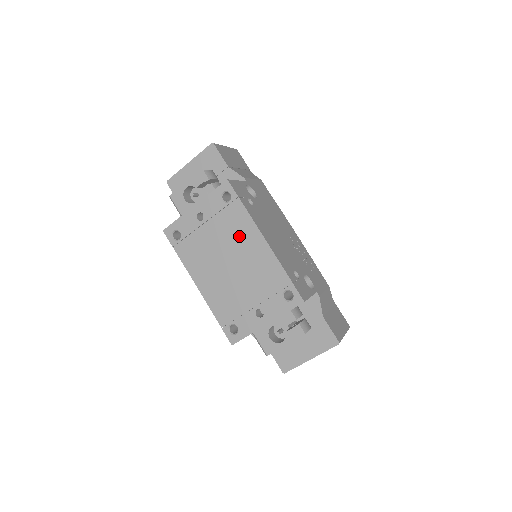
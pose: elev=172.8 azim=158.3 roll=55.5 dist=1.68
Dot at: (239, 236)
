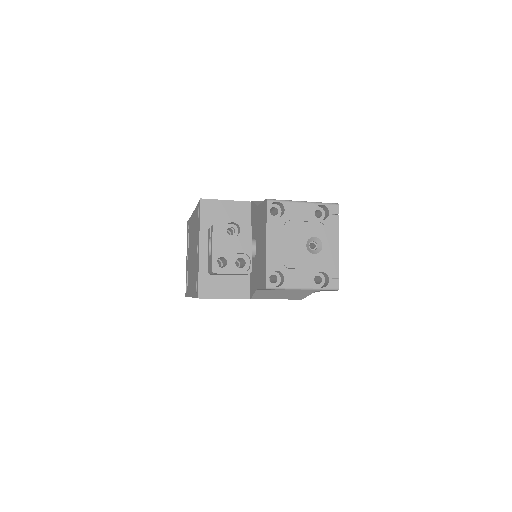
Dot at: (191, 233)
